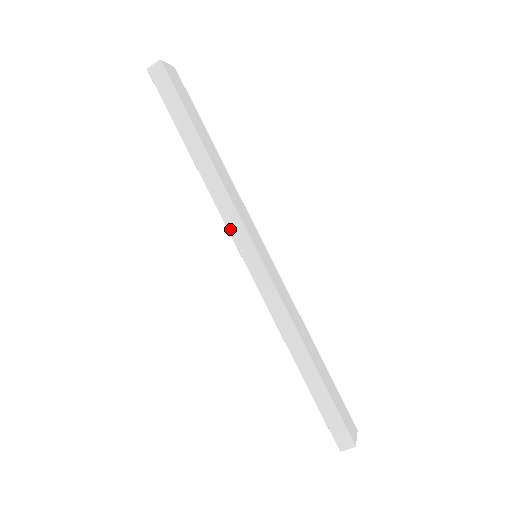
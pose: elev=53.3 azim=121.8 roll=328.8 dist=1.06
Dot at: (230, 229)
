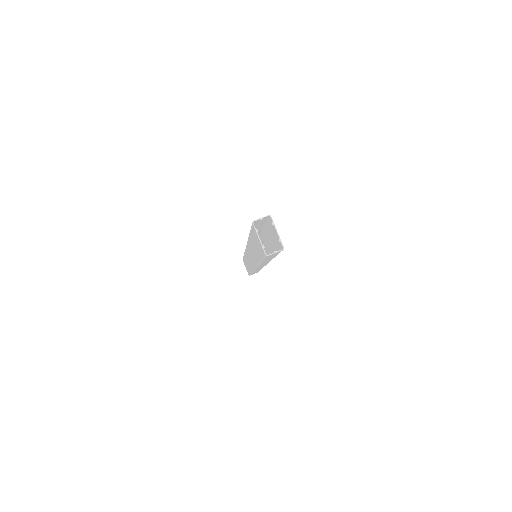
Dot at: occluded
